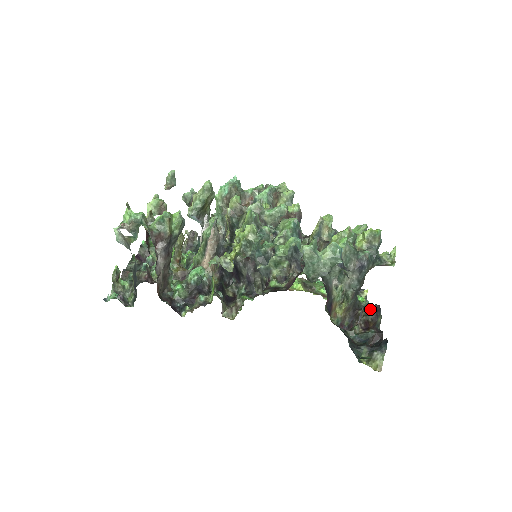
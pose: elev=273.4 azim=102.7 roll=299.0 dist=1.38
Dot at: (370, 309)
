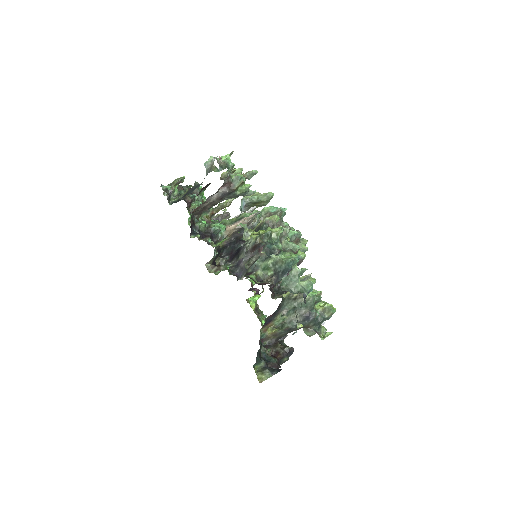
Dot at: (287, 347)
